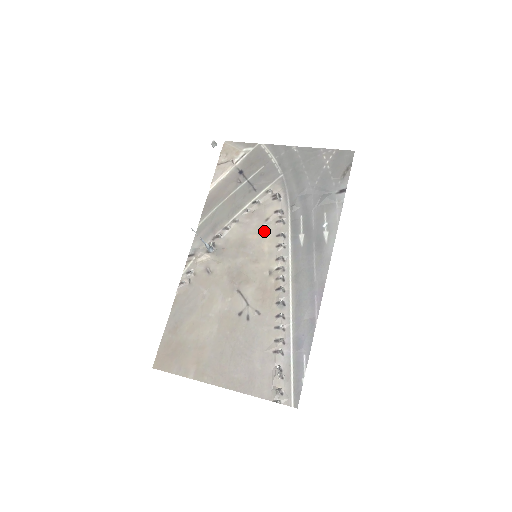
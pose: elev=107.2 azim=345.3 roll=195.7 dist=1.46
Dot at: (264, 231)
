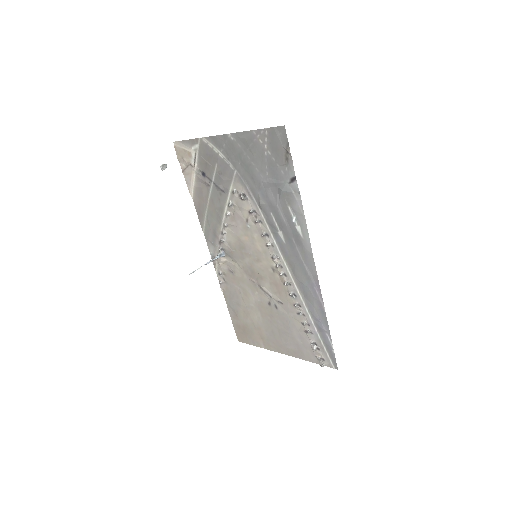
Dot at: (250, 232)
